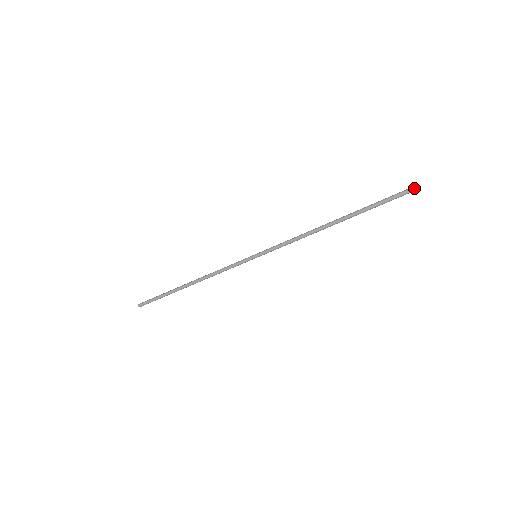
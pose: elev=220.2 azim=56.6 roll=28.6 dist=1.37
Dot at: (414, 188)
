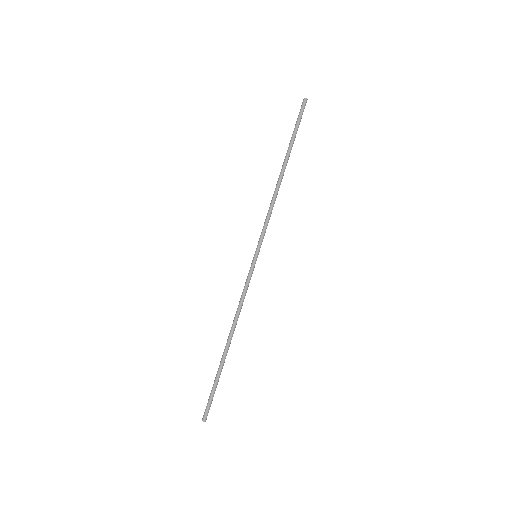
Dot at: (306, 99)
